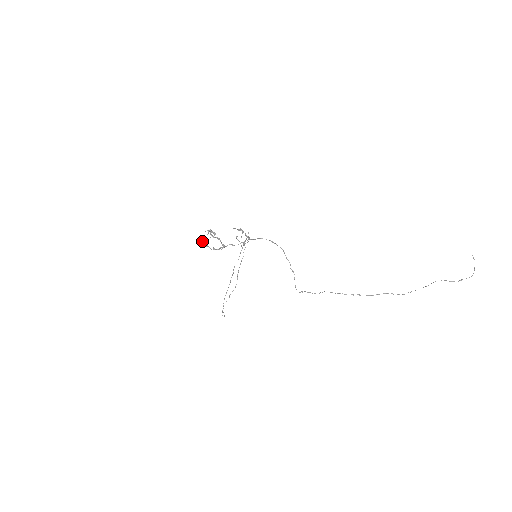
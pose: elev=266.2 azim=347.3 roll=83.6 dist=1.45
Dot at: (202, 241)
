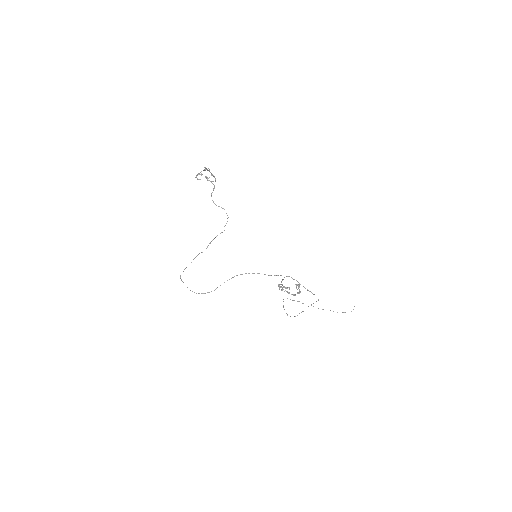
Dot at: (284, 287)
